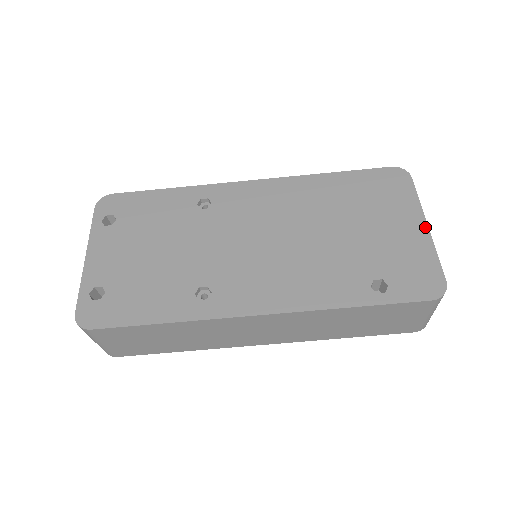
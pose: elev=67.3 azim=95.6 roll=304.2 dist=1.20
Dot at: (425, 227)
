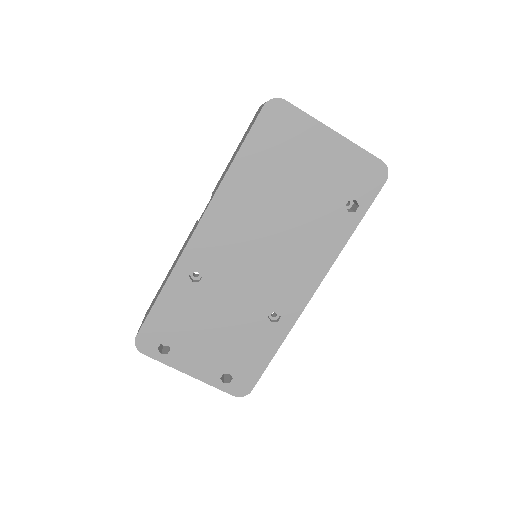
Dot at: (335, 135)
